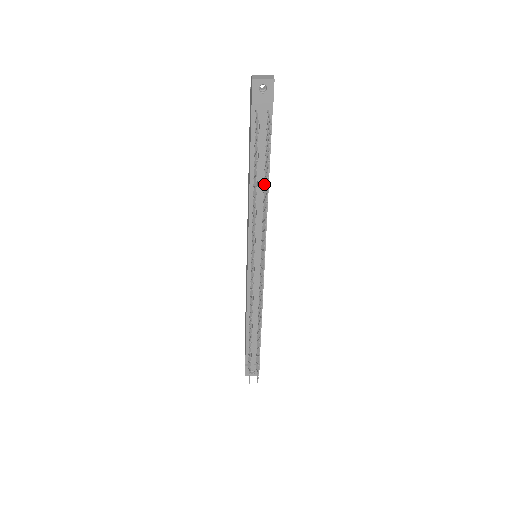
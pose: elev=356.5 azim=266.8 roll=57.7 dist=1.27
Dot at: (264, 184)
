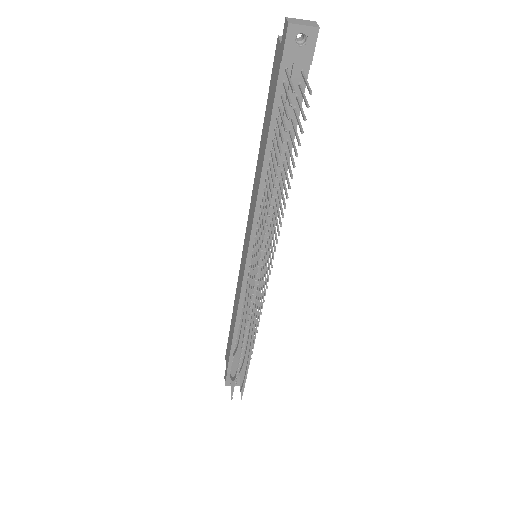
Dot at: (281, 170)
